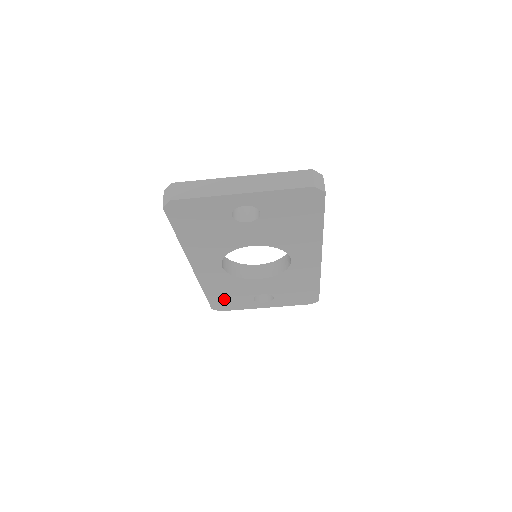
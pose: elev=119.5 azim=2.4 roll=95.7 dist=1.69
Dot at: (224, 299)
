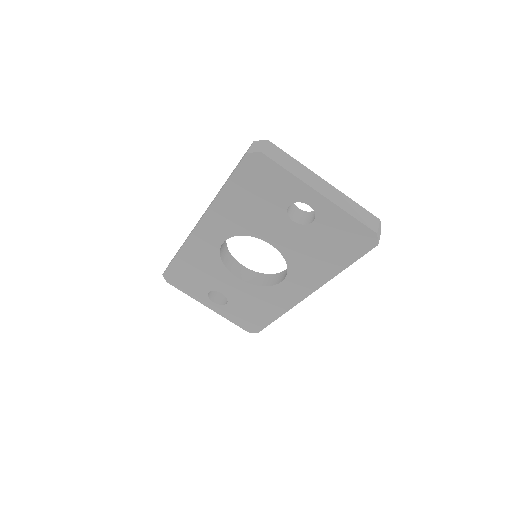
Dot at: (185, 273)
